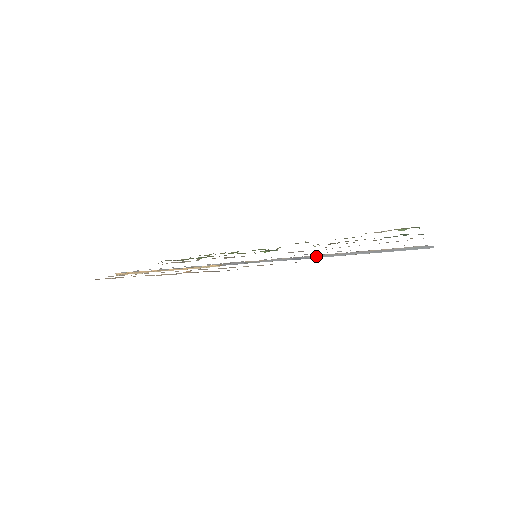
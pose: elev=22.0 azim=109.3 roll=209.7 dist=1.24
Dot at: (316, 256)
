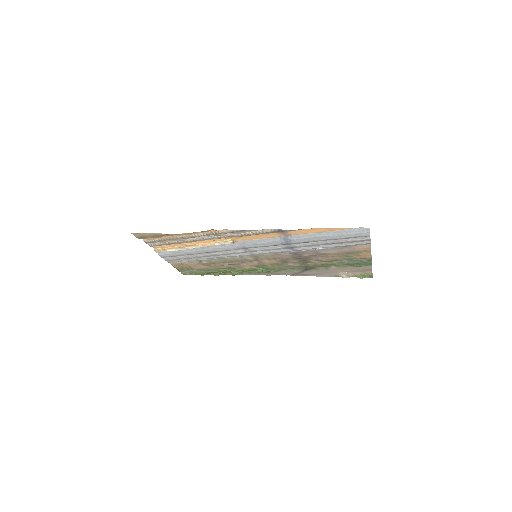
Dot at: (298, 236)
